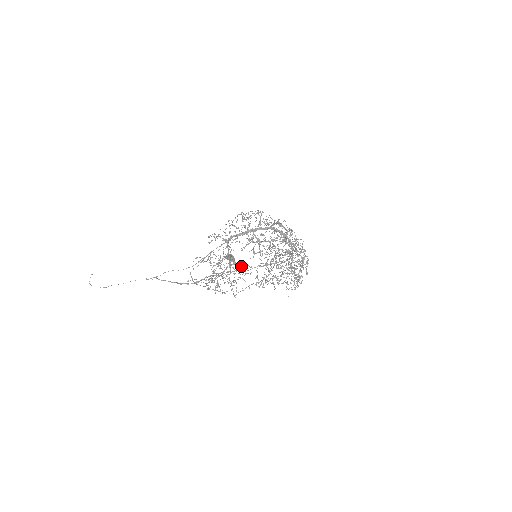
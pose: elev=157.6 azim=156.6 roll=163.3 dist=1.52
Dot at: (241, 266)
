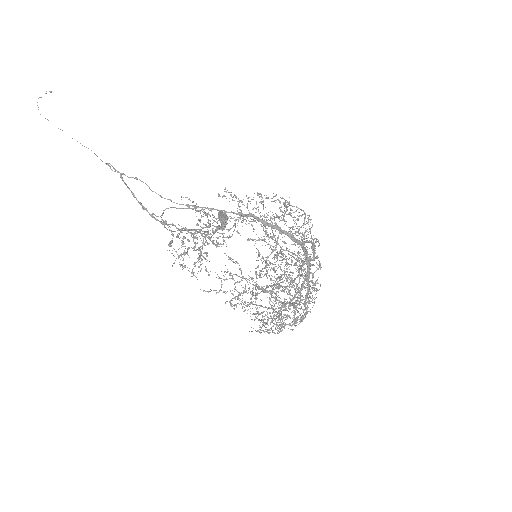
Dot at: occluded
